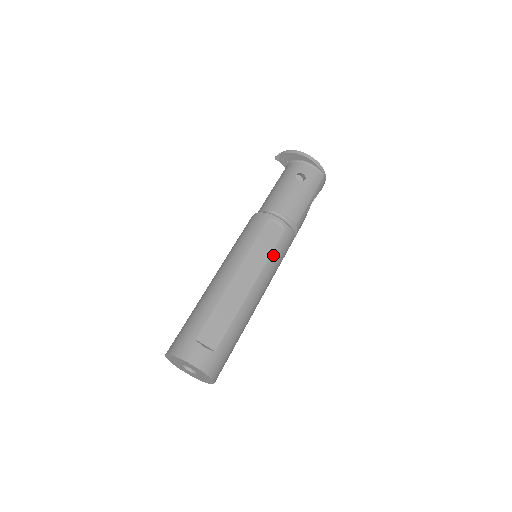
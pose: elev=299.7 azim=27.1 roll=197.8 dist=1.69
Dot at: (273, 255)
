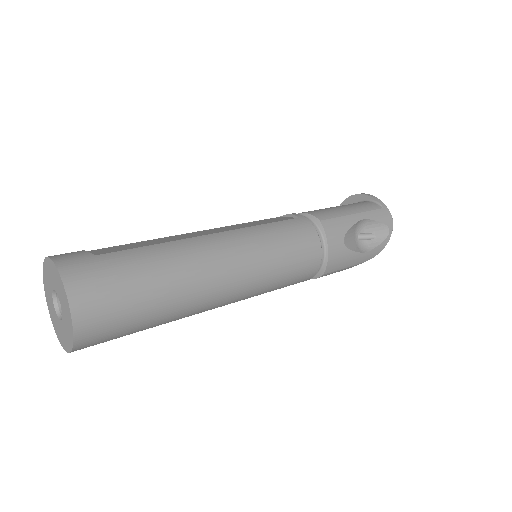
Dot at: (265, 227)
